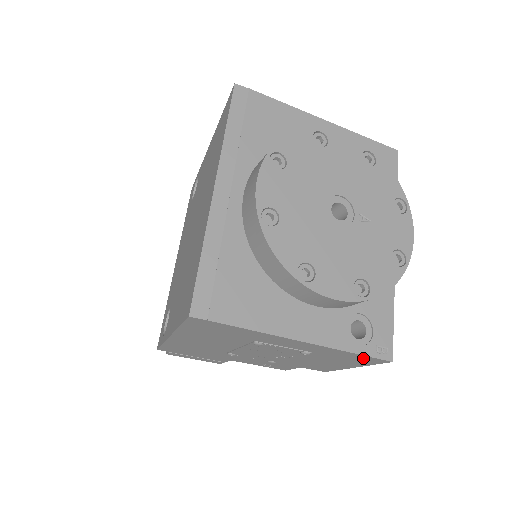
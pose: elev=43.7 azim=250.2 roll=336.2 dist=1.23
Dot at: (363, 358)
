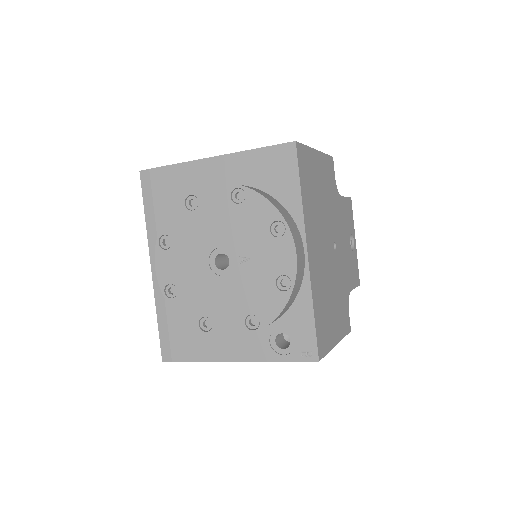
Dot at: occluded
